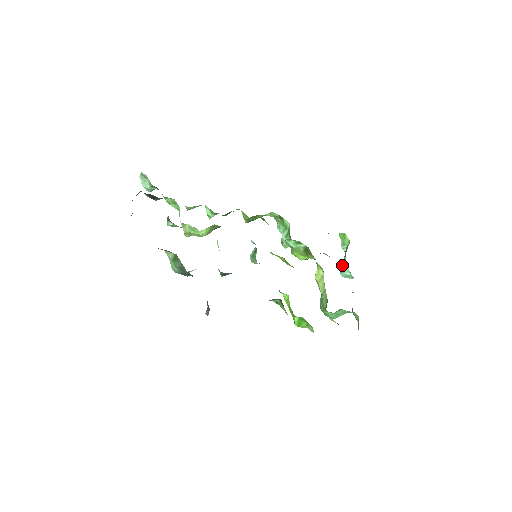
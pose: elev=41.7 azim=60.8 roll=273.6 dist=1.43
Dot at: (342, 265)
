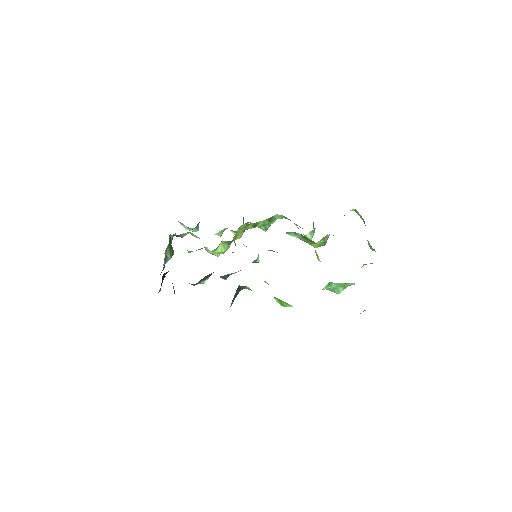
Dot at: occluded
